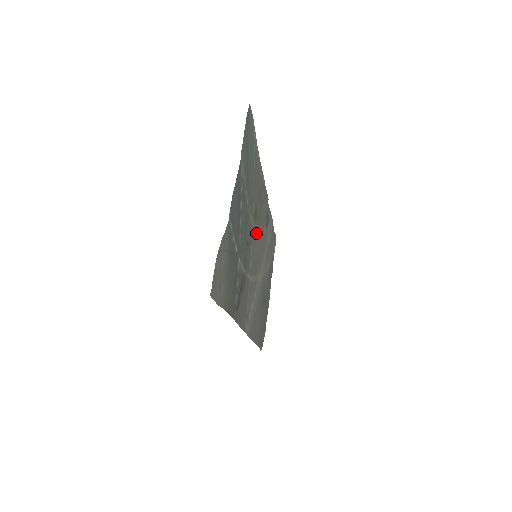
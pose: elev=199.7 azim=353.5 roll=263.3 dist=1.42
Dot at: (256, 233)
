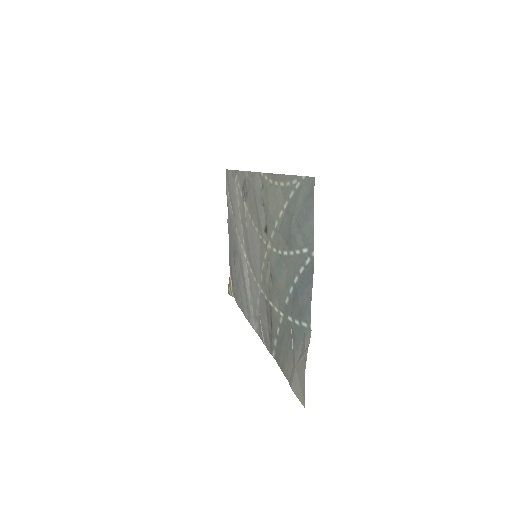
Dot at: (259, 239)
